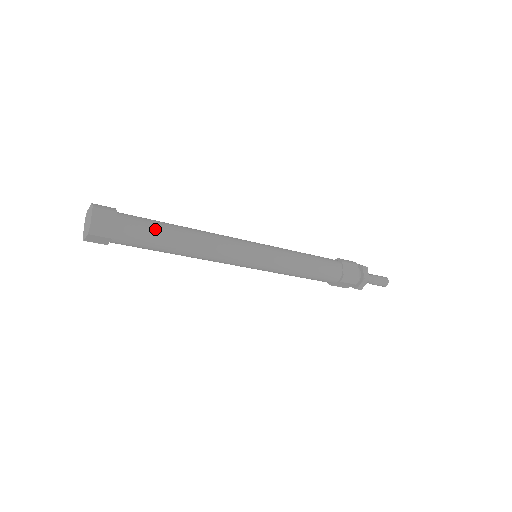
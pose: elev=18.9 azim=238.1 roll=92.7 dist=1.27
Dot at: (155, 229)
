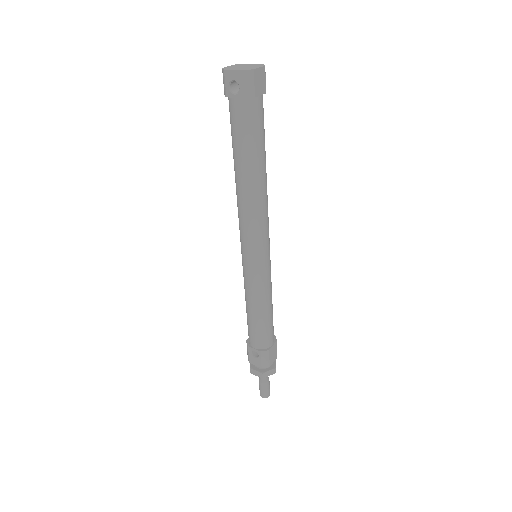
Dot at: occluded
